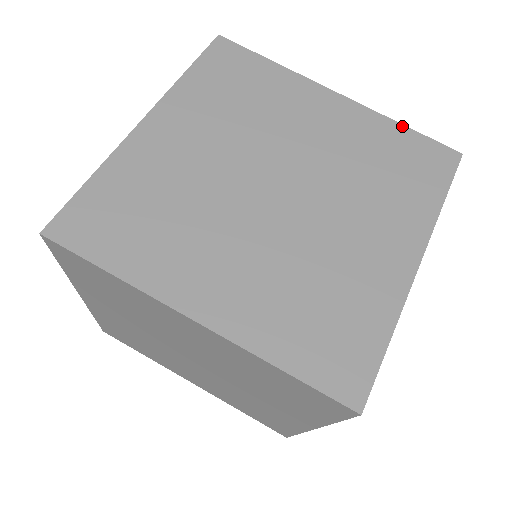
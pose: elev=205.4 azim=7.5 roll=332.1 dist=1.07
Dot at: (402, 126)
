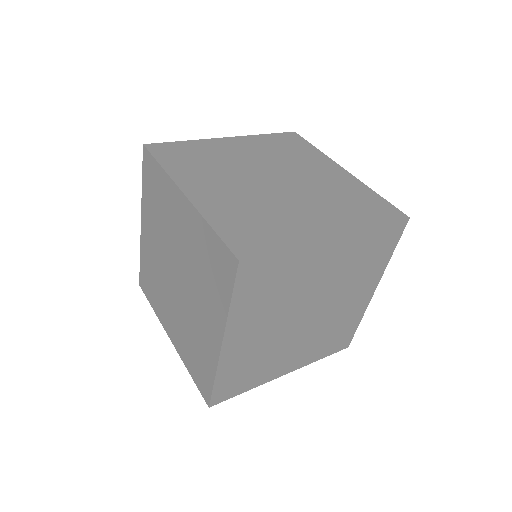
Dot at: (265, 135)
